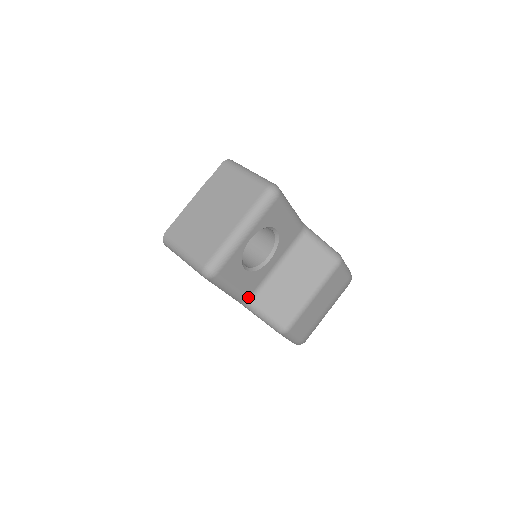
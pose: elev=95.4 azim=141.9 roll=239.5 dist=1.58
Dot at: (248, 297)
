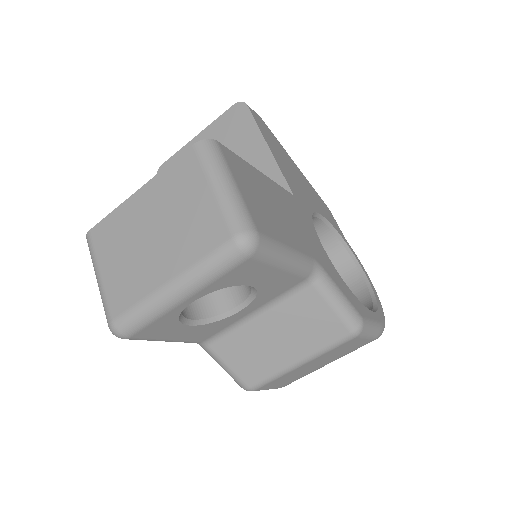
Dot at: (201, 341)
